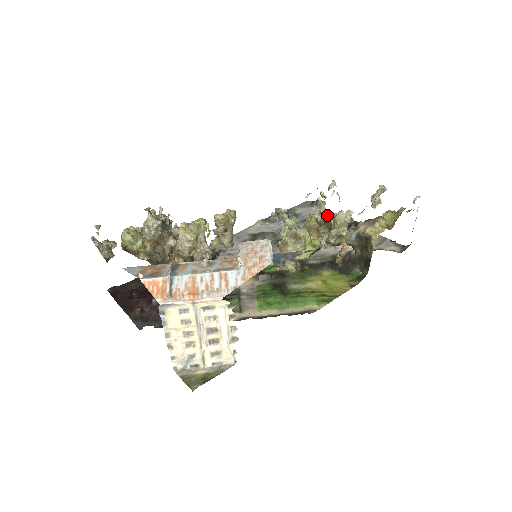
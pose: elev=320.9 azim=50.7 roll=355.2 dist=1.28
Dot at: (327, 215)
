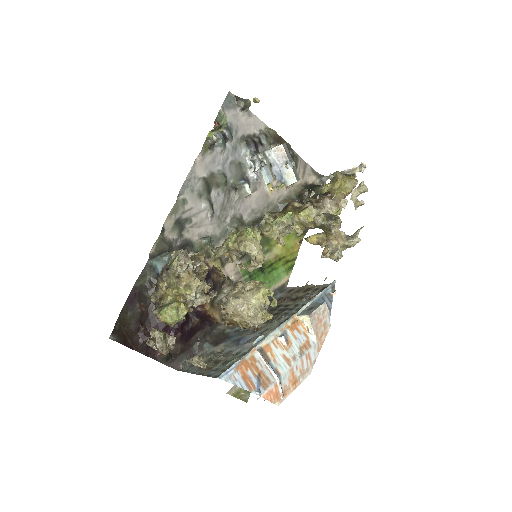
Dot at: (325, 219)
